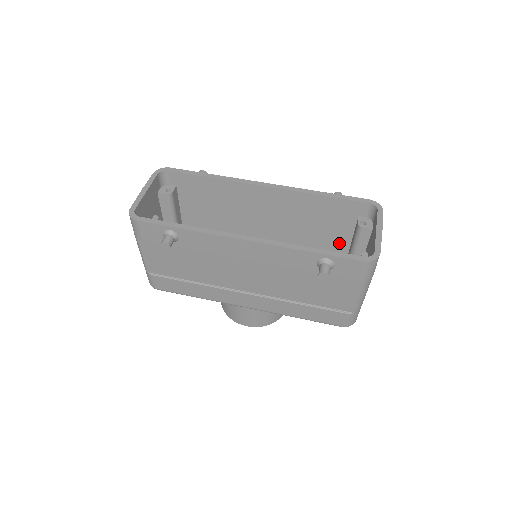
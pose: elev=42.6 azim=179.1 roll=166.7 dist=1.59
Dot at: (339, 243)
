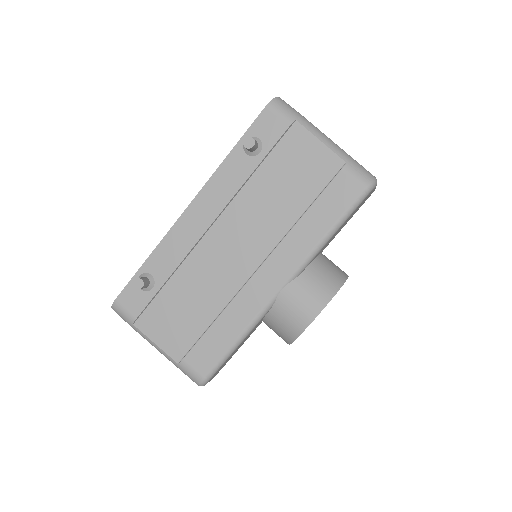
Dot at: occluded
